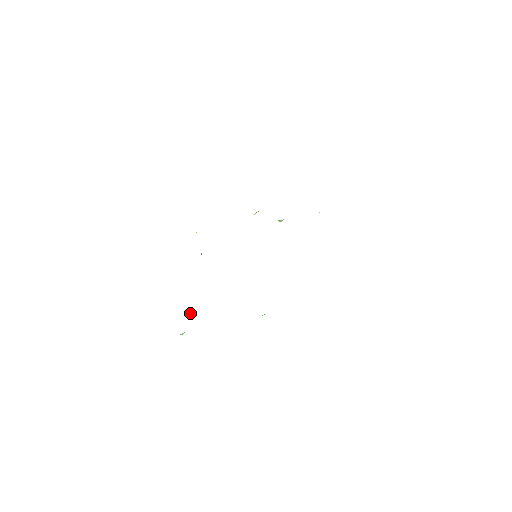
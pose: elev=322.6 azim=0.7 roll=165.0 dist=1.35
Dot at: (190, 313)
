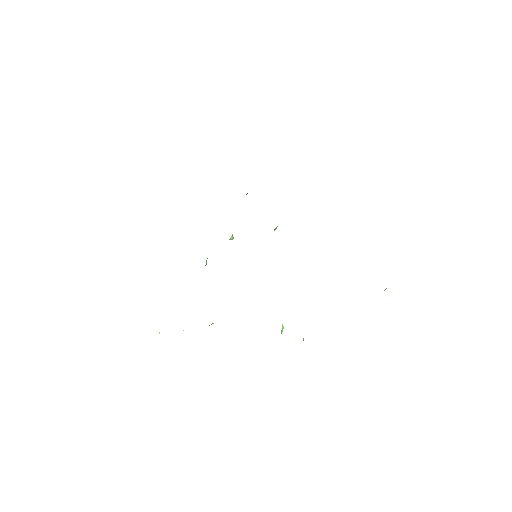
Dot at: occluded
